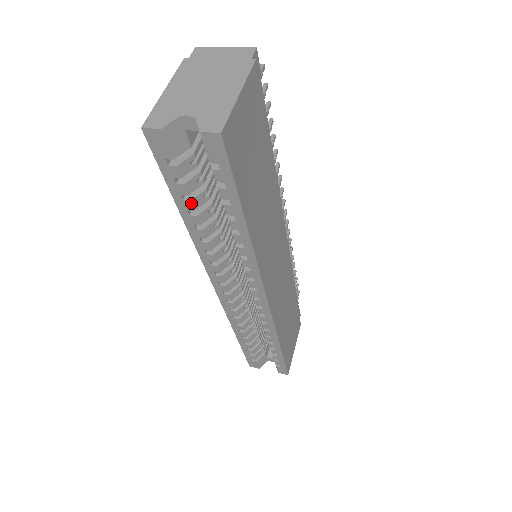
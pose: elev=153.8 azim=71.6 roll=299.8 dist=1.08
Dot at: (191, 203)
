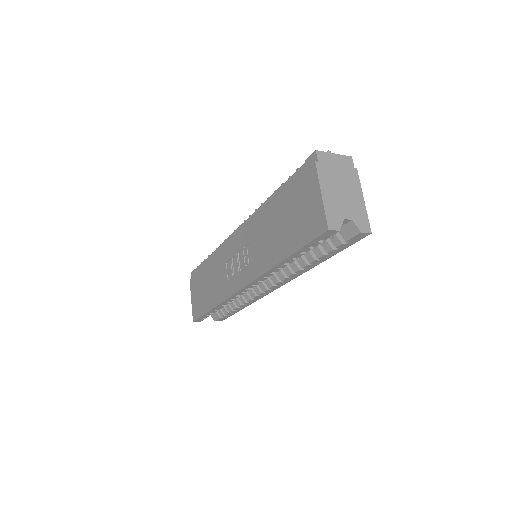
Dot at: occluded
